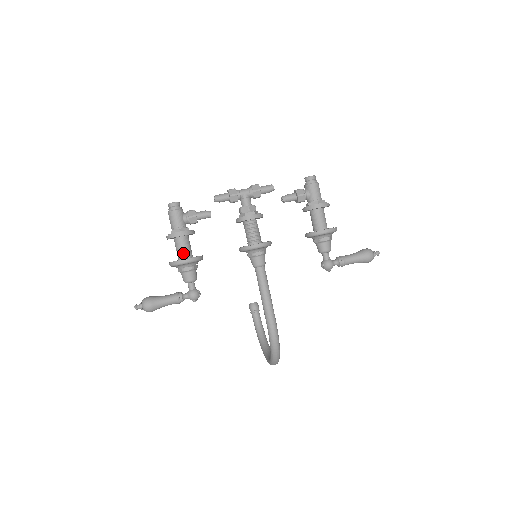
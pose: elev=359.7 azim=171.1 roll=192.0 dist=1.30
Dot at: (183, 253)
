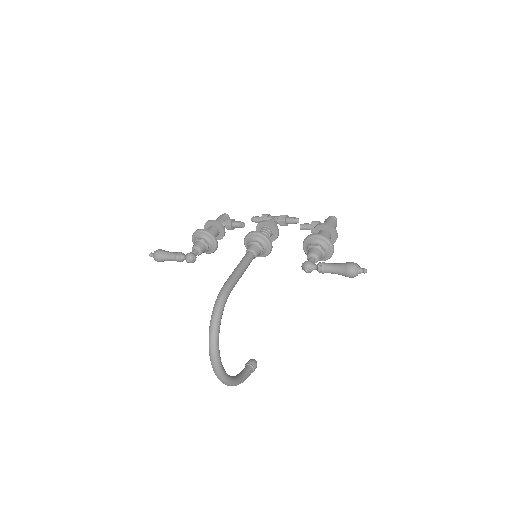
Dot at: occluded
